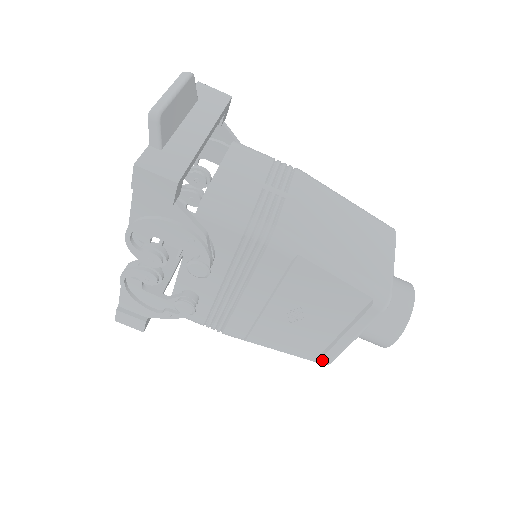
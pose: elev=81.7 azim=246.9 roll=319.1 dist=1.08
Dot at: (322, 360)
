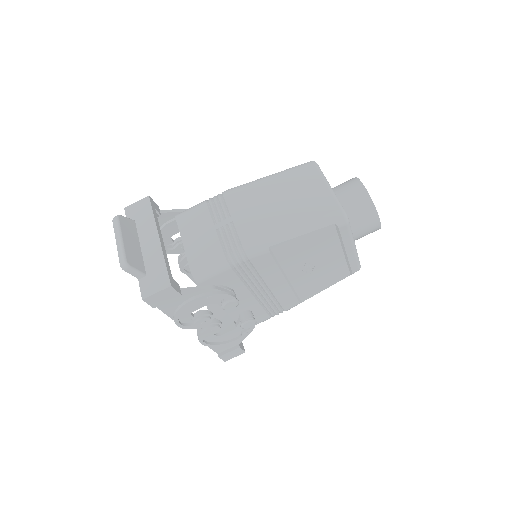
Dot at: (353, 271)
